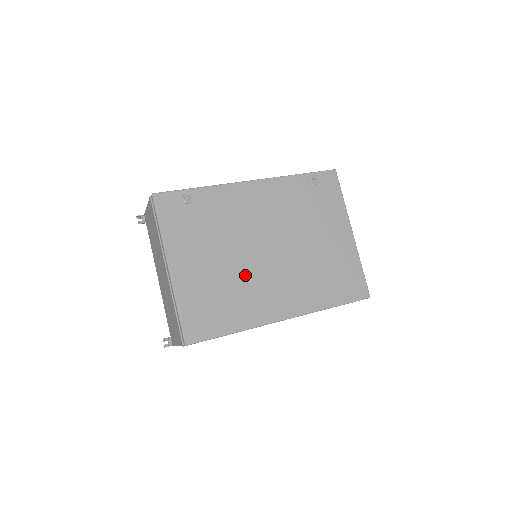
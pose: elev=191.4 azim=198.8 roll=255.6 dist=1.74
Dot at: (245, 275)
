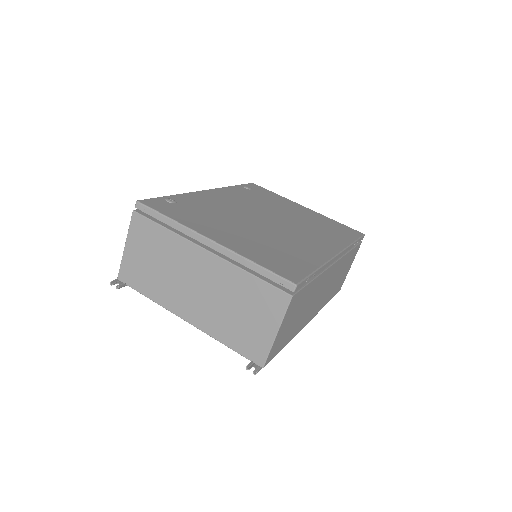
Dot at: (275, 235)
